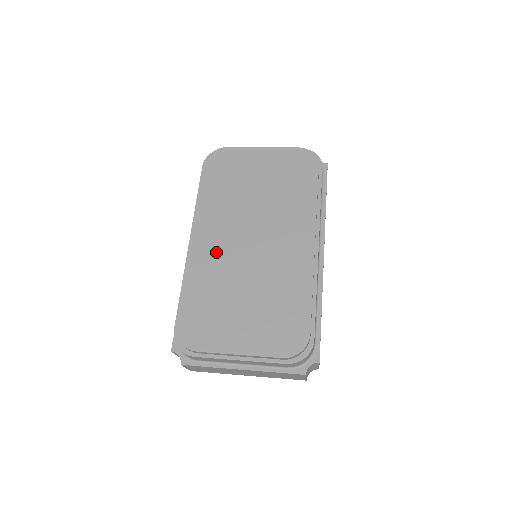
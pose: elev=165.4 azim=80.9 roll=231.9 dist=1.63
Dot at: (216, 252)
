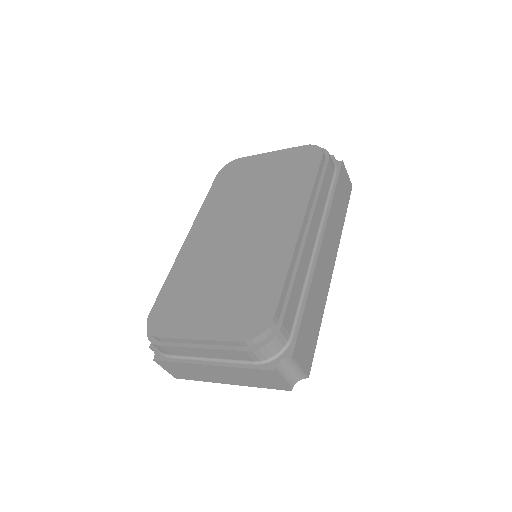
Dot at: (205, 245)
